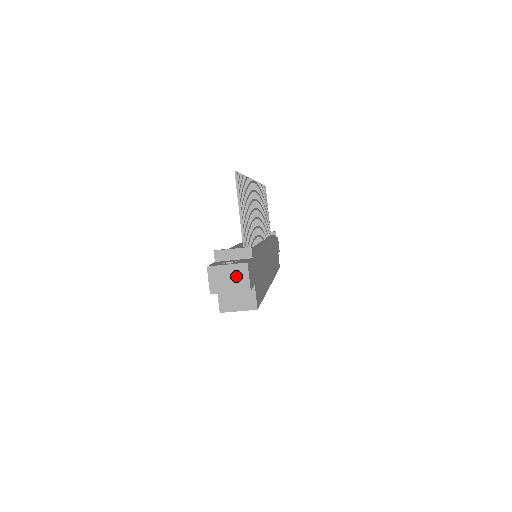
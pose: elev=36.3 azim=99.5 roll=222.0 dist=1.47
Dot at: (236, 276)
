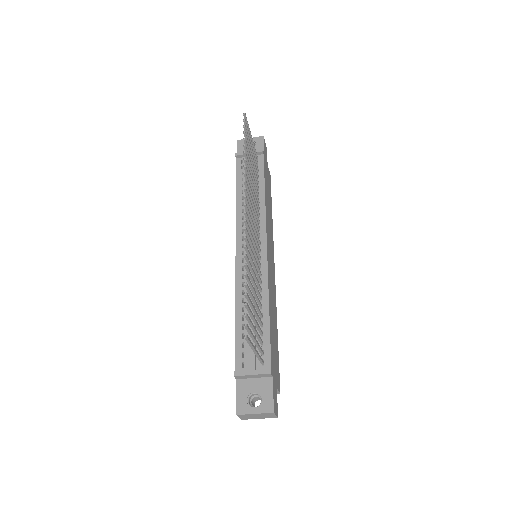
Dot at: (264, 416)
